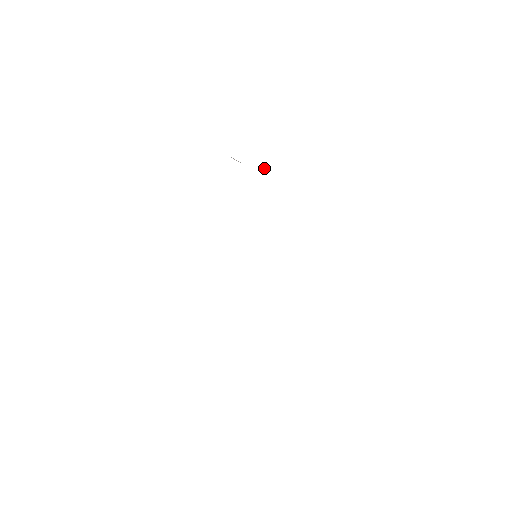
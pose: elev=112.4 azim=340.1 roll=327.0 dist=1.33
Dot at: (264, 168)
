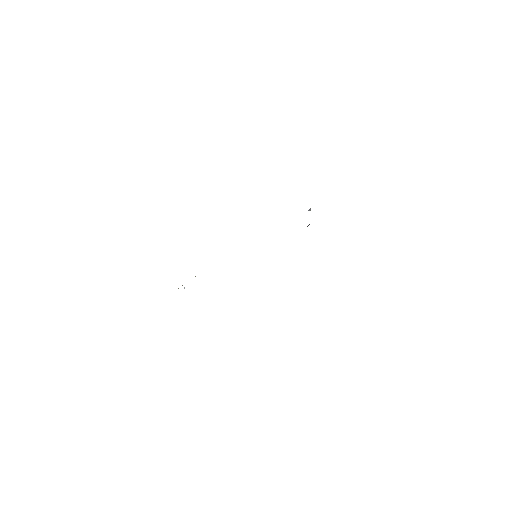
Dot at: (310, 210)
